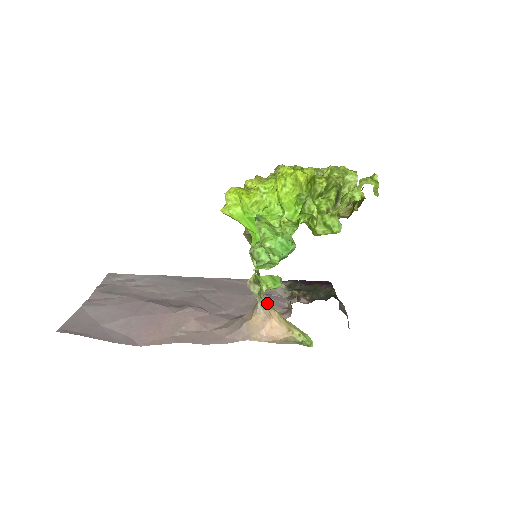
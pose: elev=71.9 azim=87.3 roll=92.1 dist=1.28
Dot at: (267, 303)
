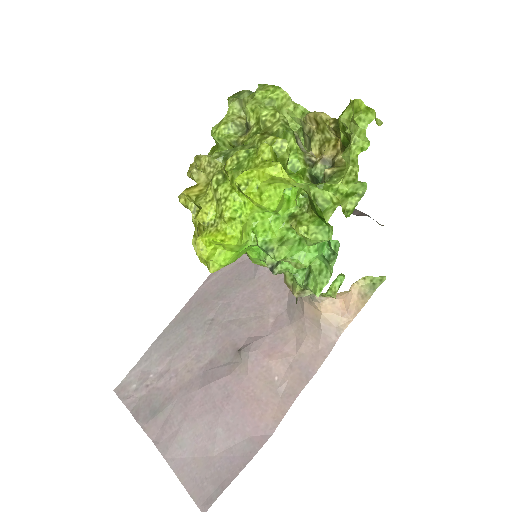
Dot at: occluded
